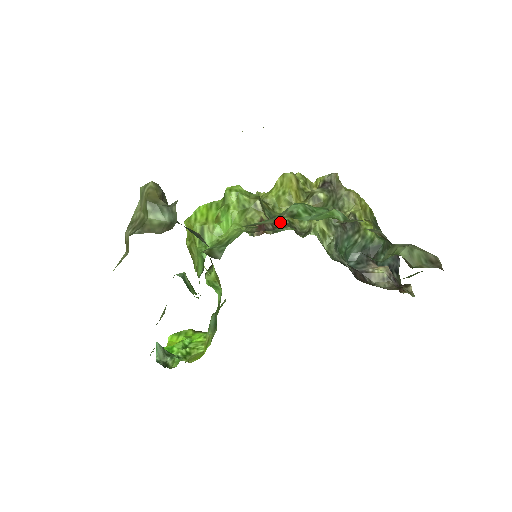
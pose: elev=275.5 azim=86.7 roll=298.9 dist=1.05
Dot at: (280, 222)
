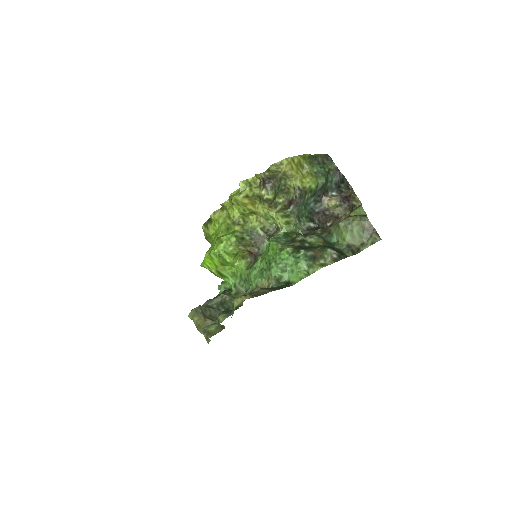
Dot at: (258, 239)
